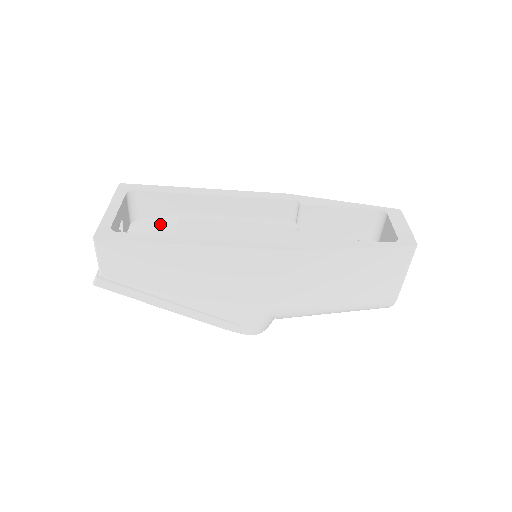
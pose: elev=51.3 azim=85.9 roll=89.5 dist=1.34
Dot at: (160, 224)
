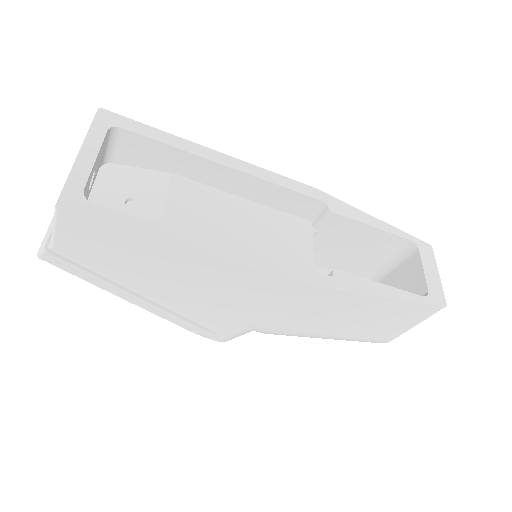
Dot at: (144, 182)
